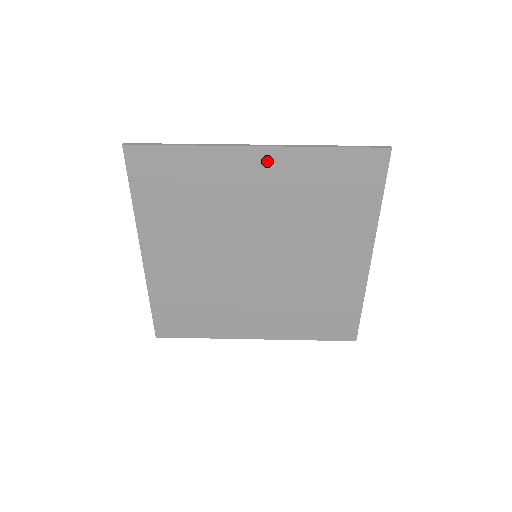
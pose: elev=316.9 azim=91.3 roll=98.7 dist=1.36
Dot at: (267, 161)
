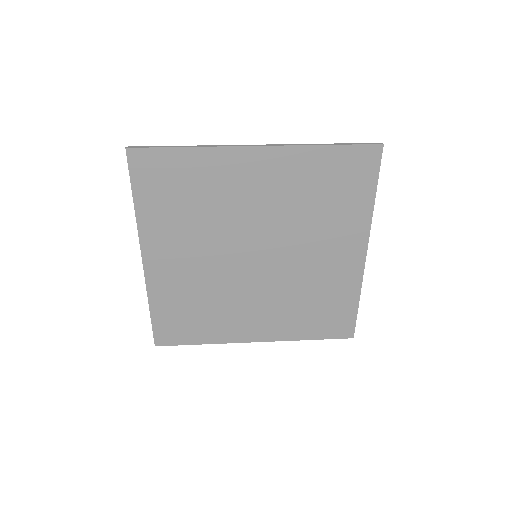
Dot at: (267, 160)
